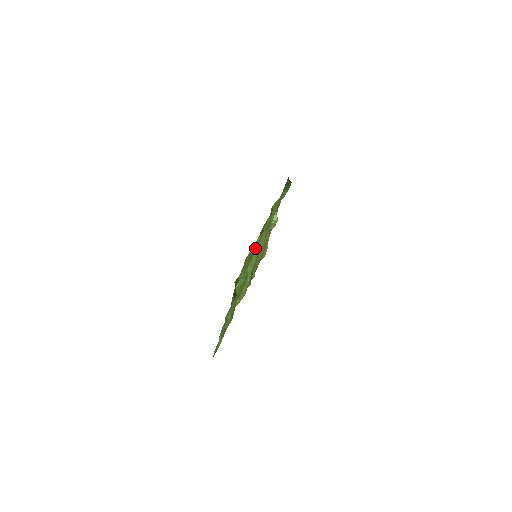
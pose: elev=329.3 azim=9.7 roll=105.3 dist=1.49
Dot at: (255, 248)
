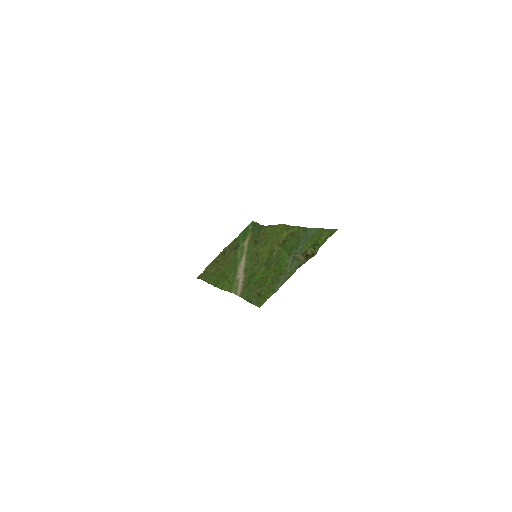
Dot at: (307, 235)
